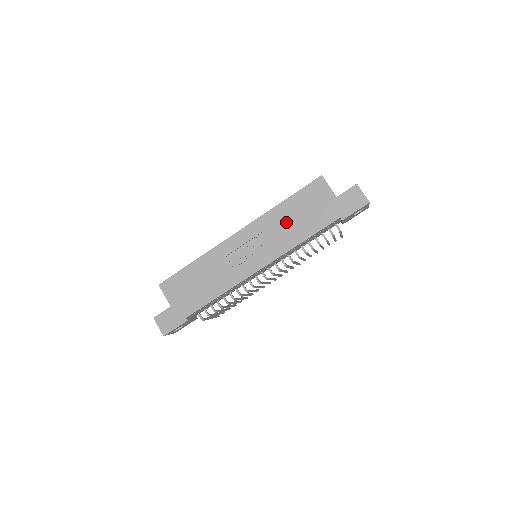
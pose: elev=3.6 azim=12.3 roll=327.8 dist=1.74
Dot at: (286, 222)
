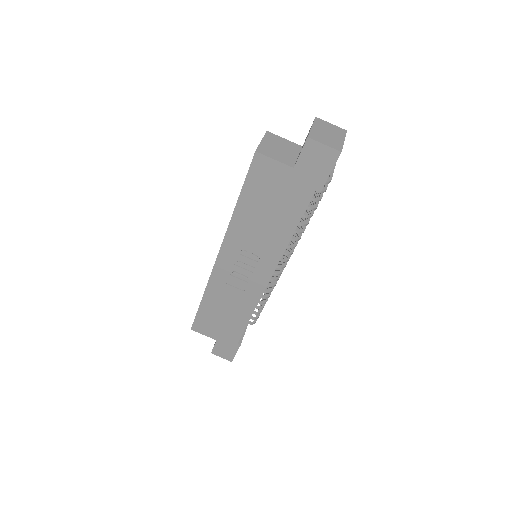
Dot at: (257, 225)
